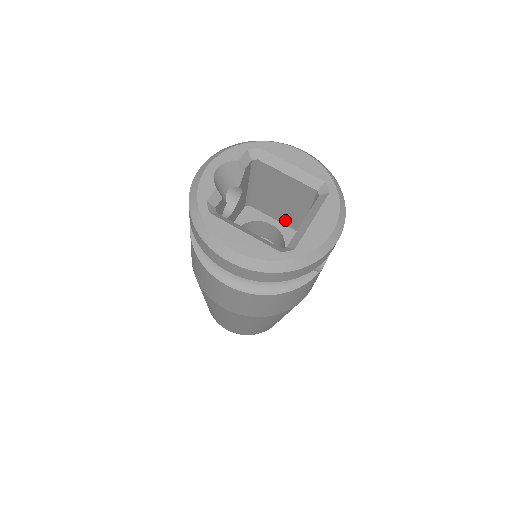
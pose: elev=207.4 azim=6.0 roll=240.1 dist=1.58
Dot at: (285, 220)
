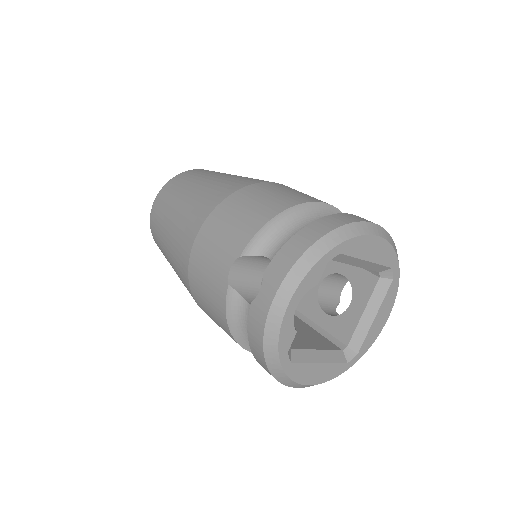
Dot at: occluded
